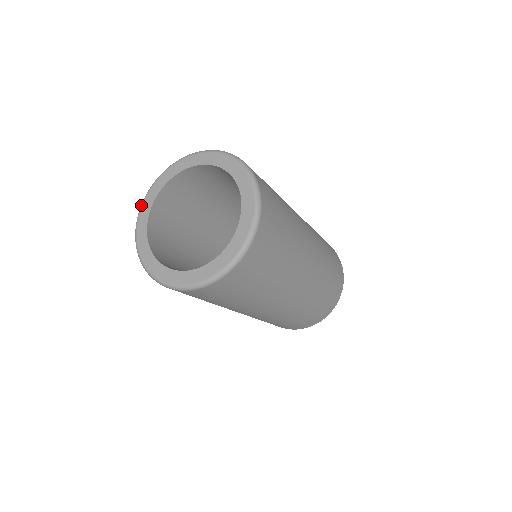
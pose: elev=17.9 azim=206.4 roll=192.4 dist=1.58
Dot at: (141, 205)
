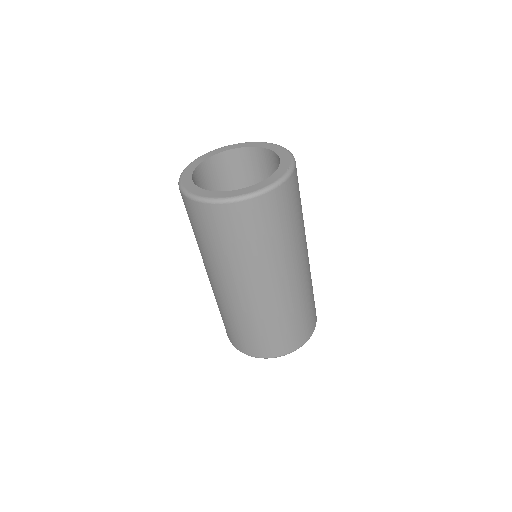
Dot at: (182, 187)
